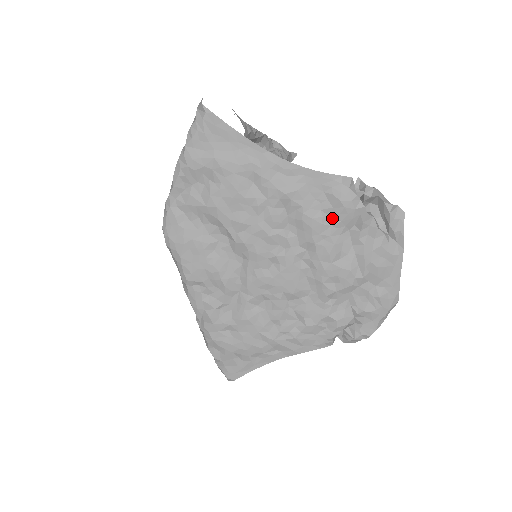
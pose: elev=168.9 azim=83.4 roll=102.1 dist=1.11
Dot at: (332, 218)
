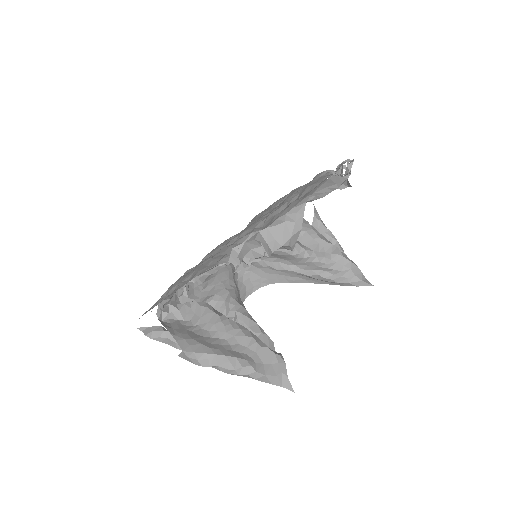
Dot at: occluded
